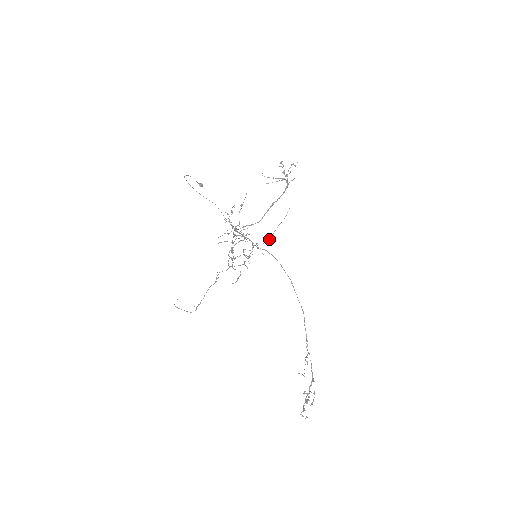
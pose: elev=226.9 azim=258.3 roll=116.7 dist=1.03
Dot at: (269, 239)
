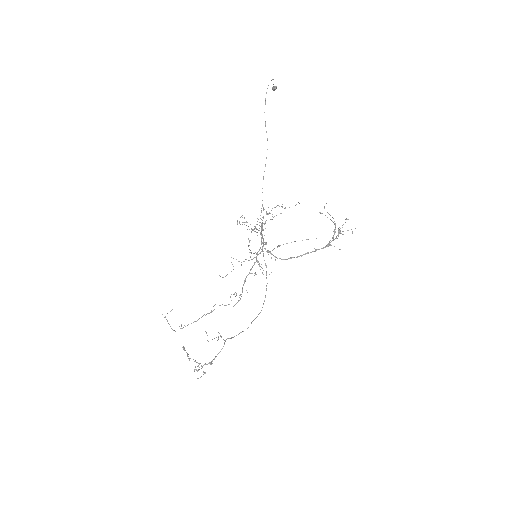
Dot at: (278, 246)
